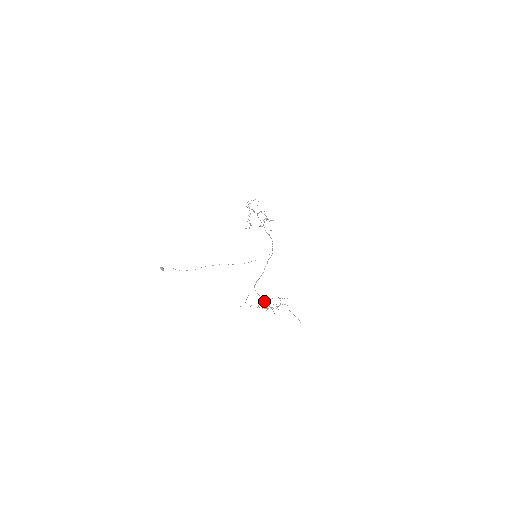
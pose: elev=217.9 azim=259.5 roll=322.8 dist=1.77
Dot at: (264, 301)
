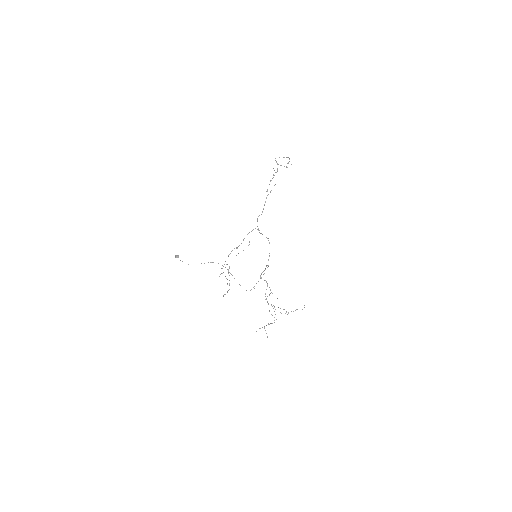
Dot at: occluded
